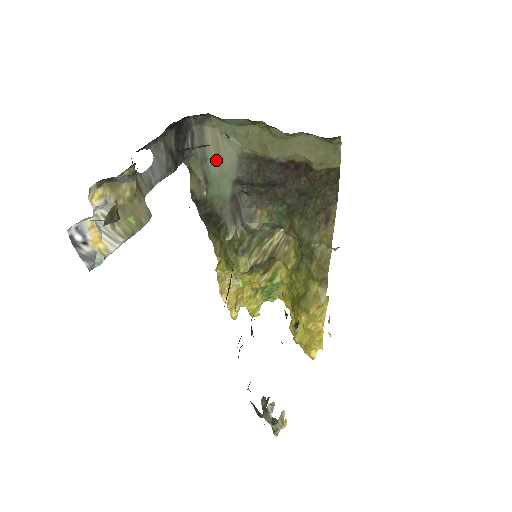
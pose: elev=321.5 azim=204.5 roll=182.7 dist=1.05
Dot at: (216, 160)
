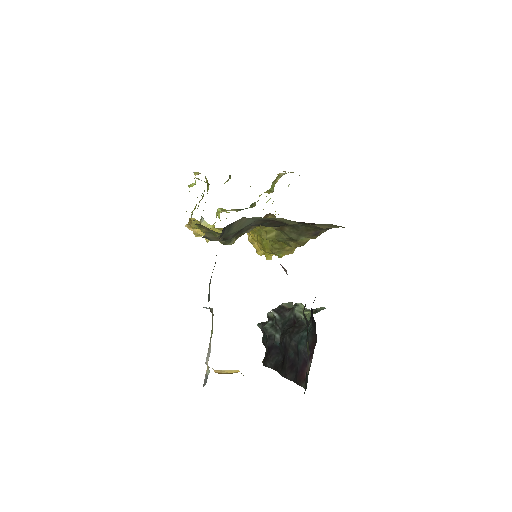
Dot at: (237, 228)
